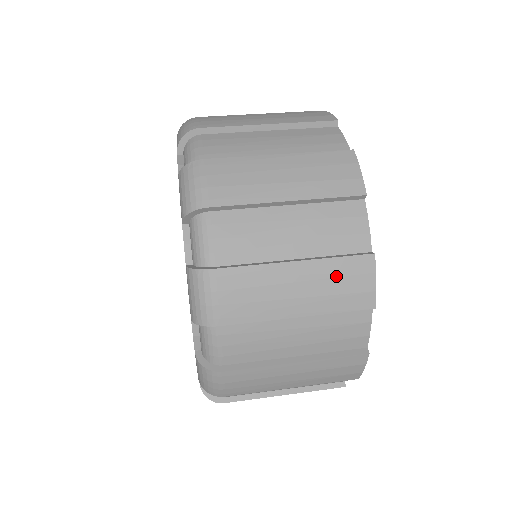
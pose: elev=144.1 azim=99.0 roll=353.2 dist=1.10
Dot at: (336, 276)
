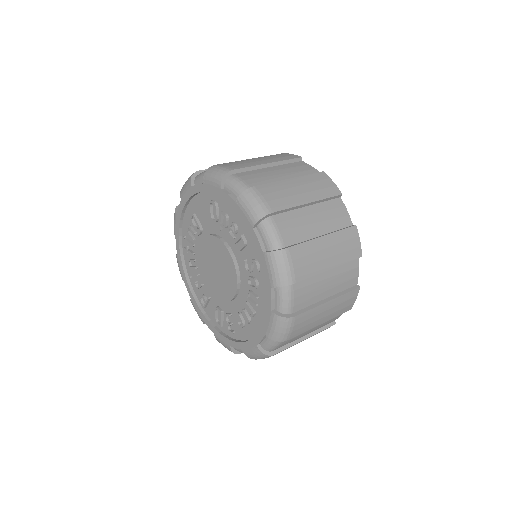
Dot at: (343, 241)
